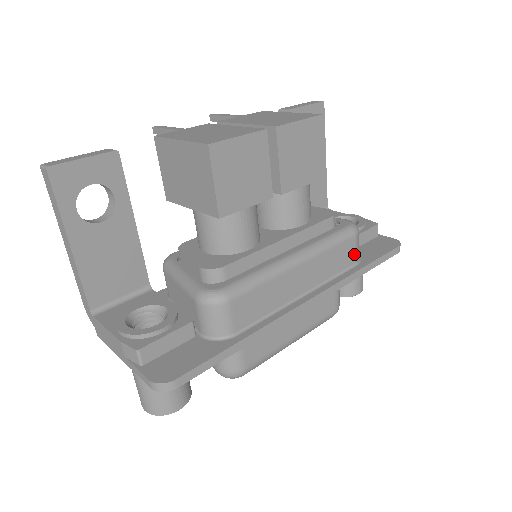
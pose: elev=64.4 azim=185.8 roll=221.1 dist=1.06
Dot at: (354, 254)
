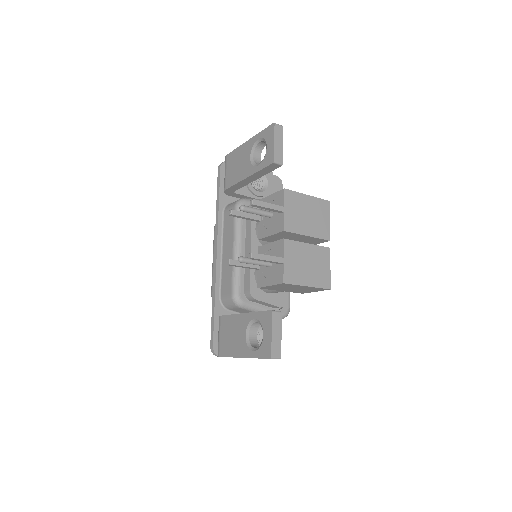
Dot at: occluded
